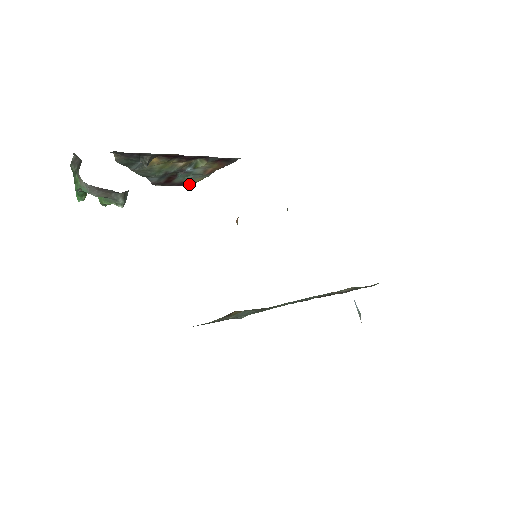
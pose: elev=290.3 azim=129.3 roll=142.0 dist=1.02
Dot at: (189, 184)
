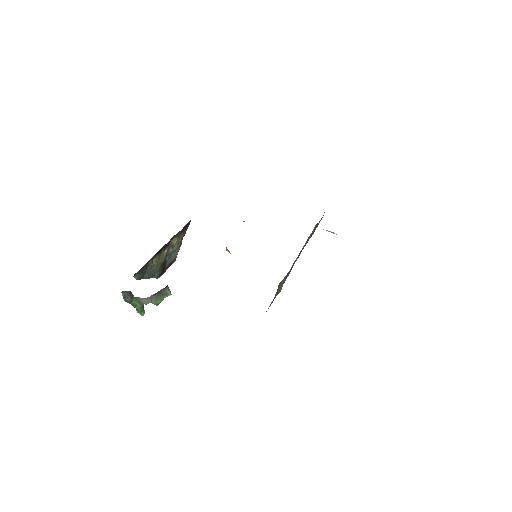
Dot at: (174, 261)
